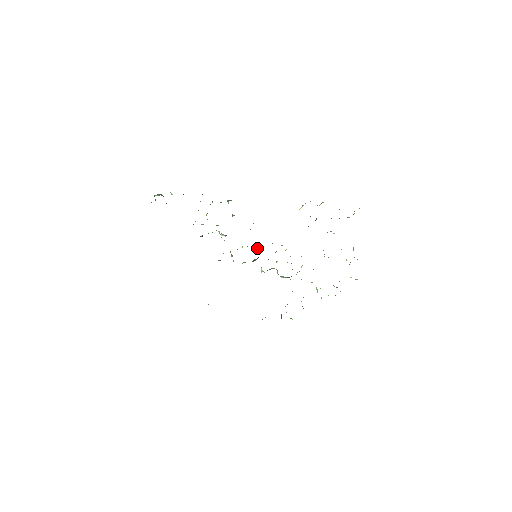
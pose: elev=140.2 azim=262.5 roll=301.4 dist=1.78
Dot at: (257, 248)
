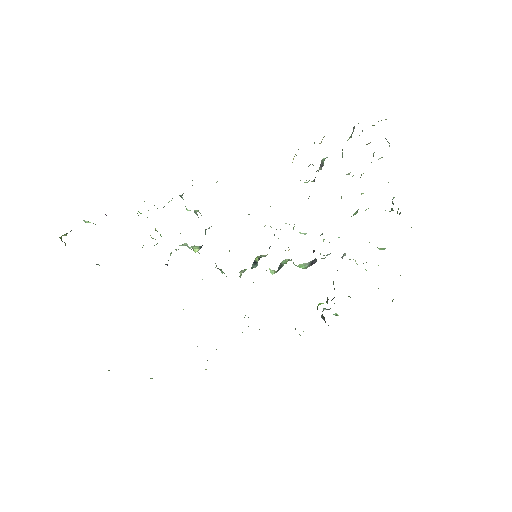
Dot at: occluded
